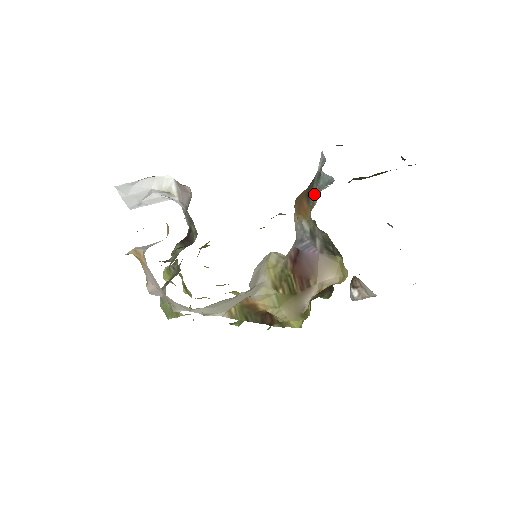
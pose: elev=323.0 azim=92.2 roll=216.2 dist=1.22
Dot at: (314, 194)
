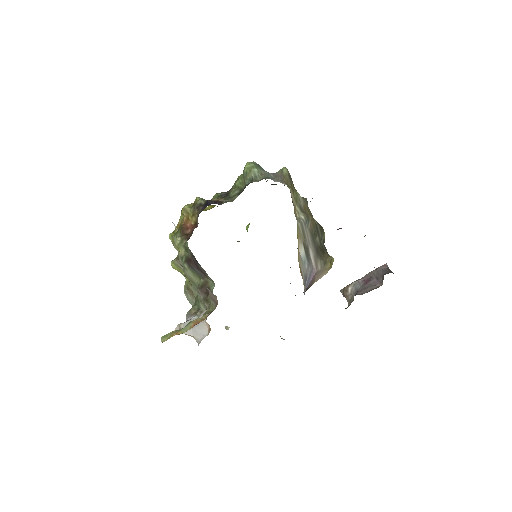
Dot at: occluded
